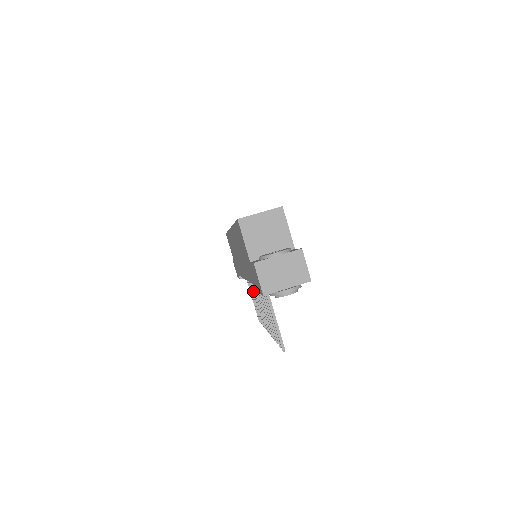
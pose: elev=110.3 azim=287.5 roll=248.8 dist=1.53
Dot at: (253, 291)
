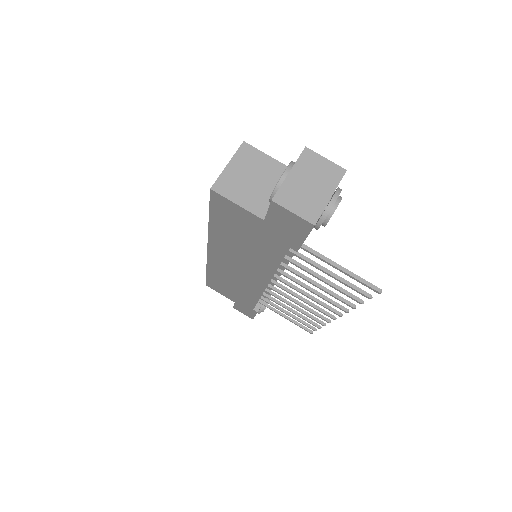
Dot at: (282, 301)
